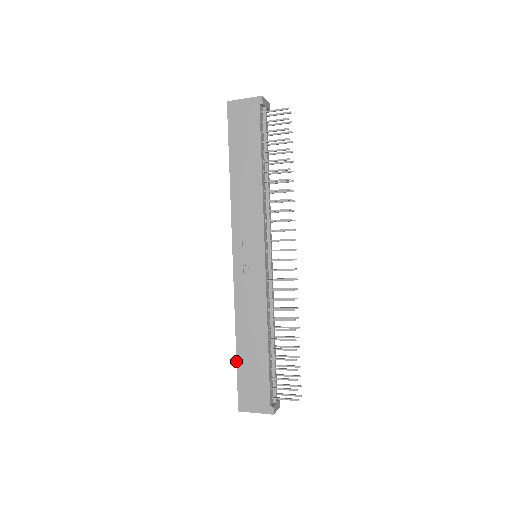
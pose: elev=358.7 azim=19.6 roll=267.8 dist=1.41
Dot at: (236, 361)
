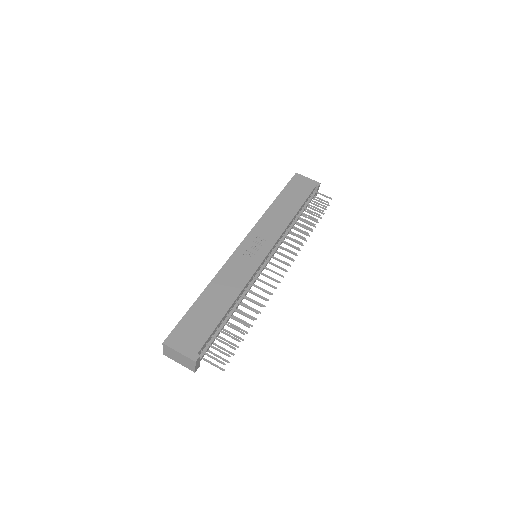
Dot at: (192, 305)
